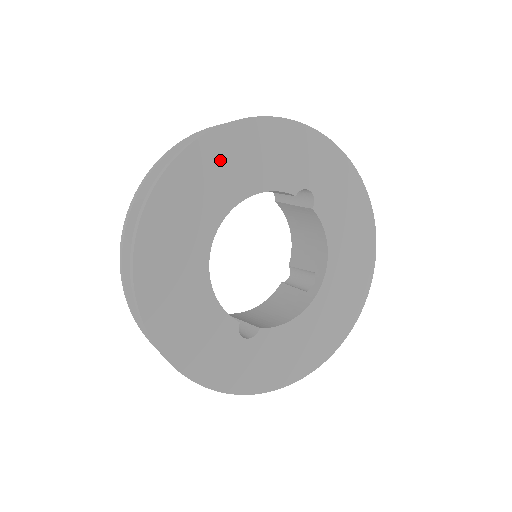
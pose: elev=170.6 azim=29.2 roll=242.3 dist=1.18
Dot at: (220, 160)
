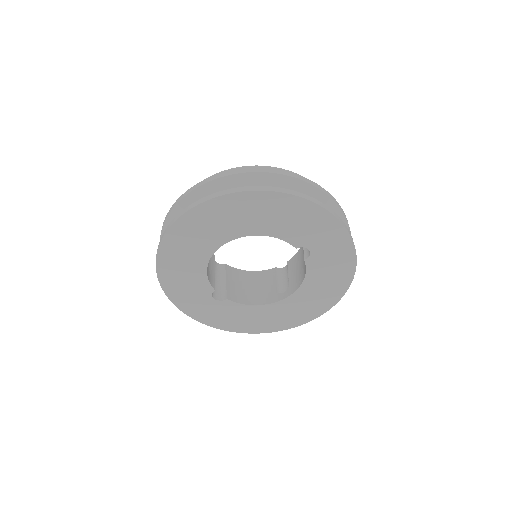
Dot at: (252, 208)
